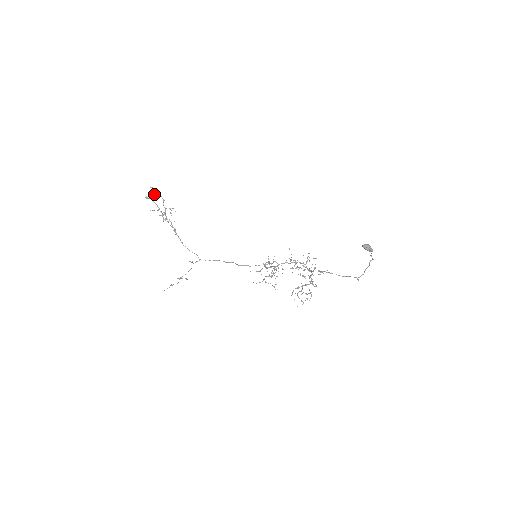
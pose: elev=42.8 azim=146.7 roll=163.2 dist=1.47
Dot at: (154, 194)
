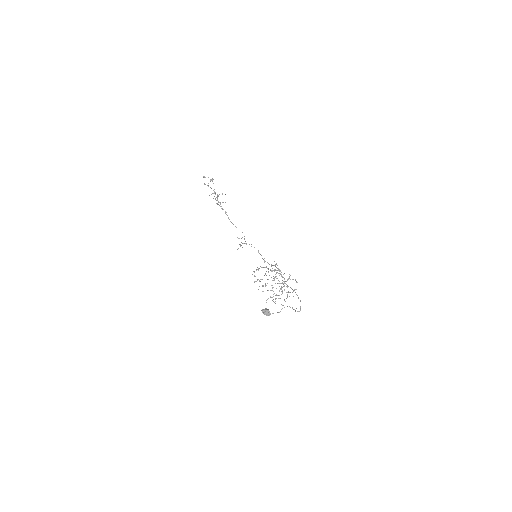
Dot at: (210, 179)
